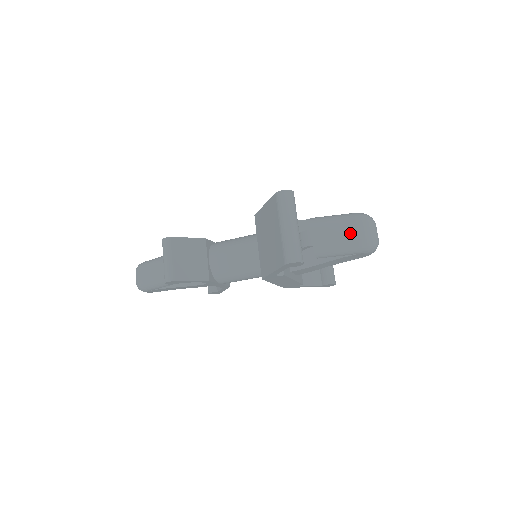
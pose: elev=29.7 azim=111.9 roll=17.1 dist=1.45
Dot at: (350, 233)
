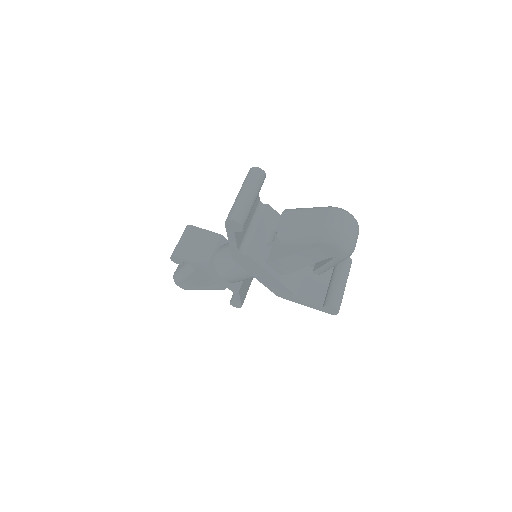
Dot at: (315, 220)
